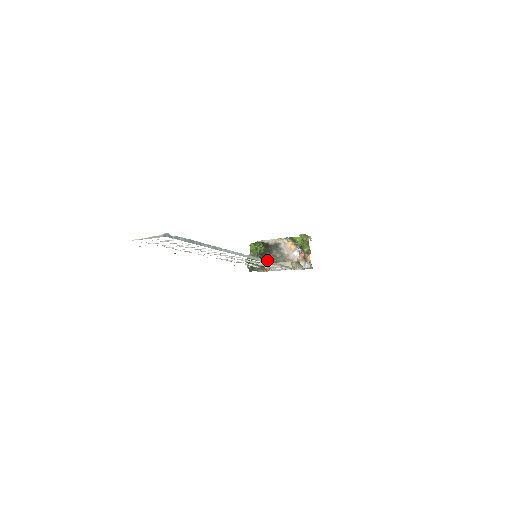
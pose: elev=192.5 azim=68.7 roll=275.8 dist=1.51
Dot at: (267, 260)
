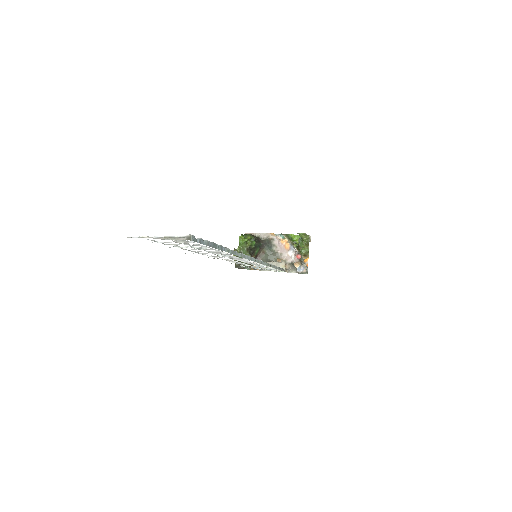
Dot at: (256, 256)
